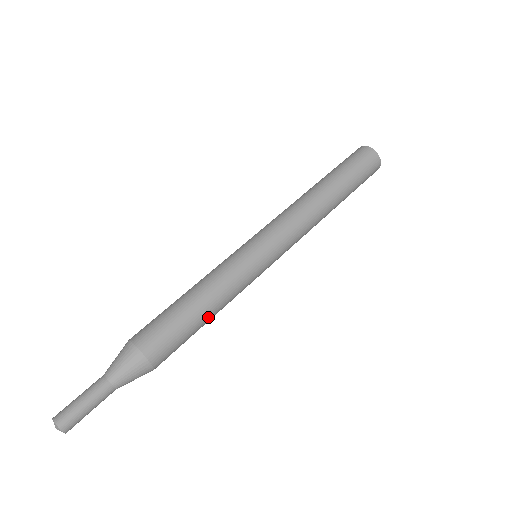
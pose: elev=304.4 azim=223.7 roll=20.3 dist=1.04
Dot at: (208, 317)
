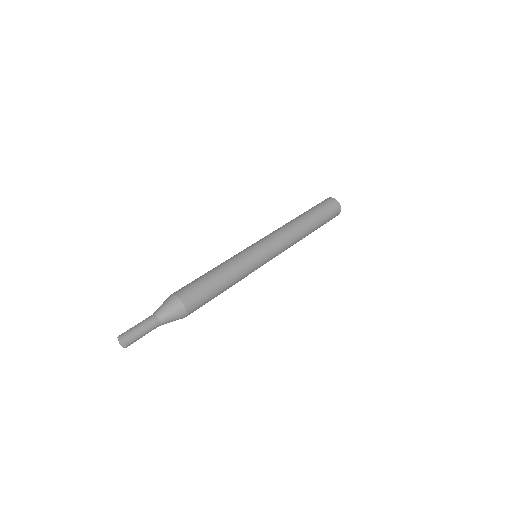
Dot at: (224, 290)
